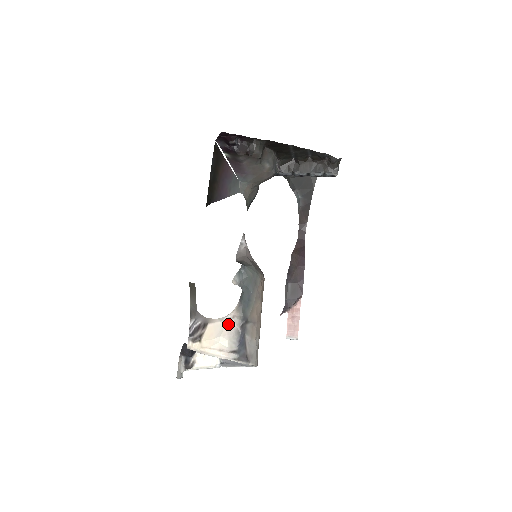
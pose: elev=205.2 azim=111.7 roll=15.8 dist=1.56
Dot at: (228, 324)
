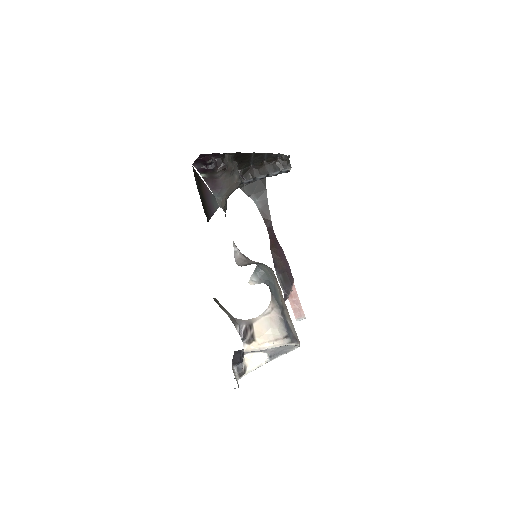
Dot at: (271, 316)
